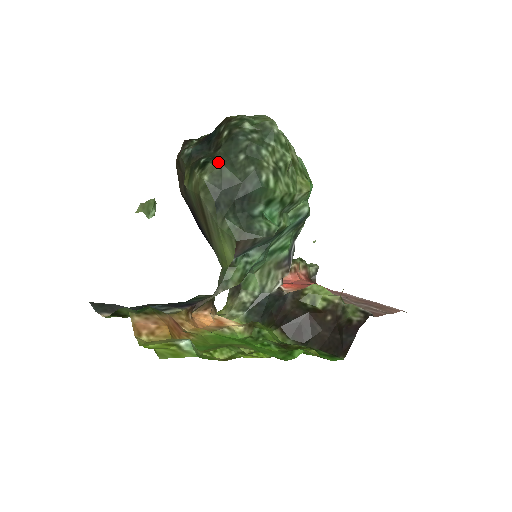
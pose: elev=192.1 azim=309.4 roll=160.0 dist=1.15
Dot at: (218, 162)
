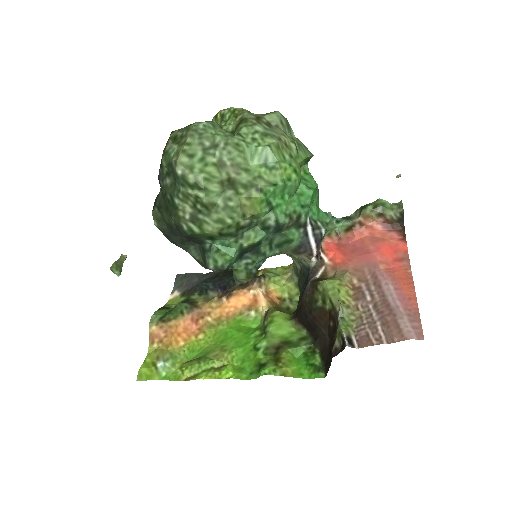
Dot at: (157, 208)
